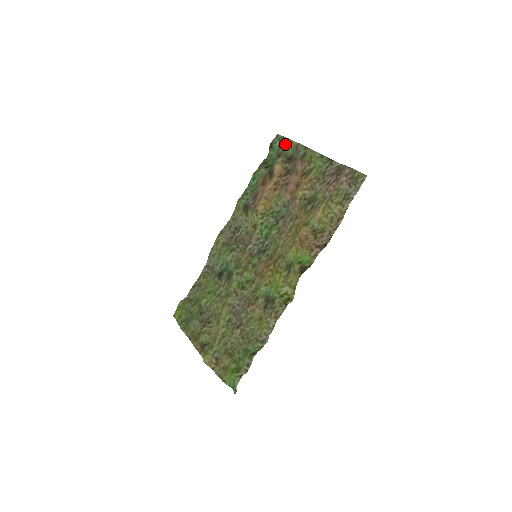
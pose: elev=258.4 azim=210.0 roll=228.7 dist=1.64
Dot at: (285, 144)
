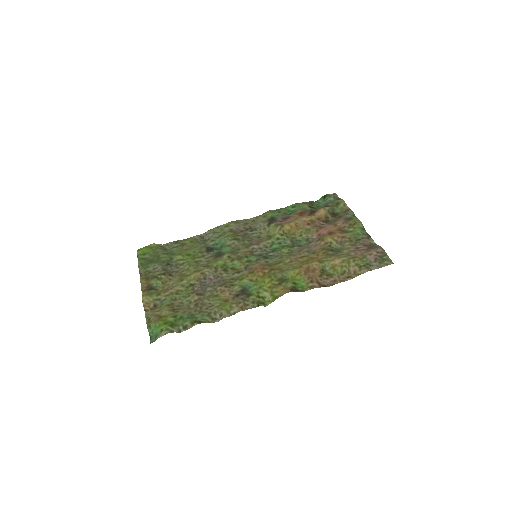
Dot at: (339, 202)
